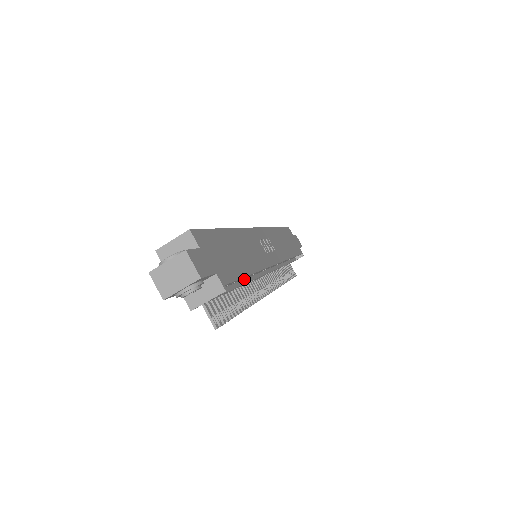
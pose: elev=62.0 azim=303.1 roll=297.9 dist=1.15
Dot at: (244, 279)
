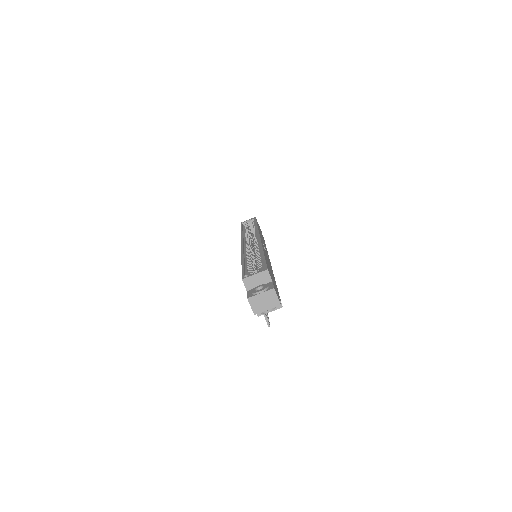
Dot at: occluded
